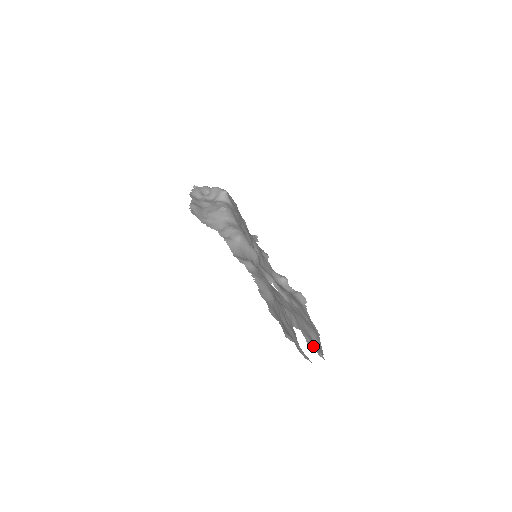
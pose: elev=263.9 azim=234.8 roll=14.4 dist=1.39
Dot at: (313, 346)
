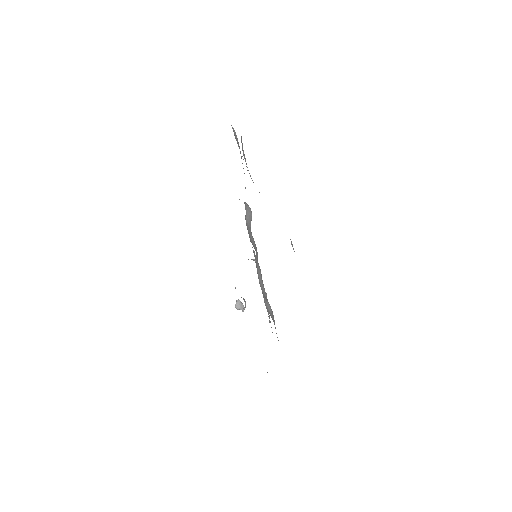
Dot at: occluded
